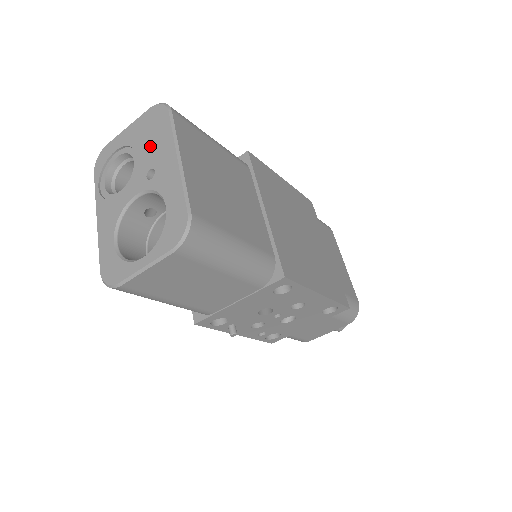
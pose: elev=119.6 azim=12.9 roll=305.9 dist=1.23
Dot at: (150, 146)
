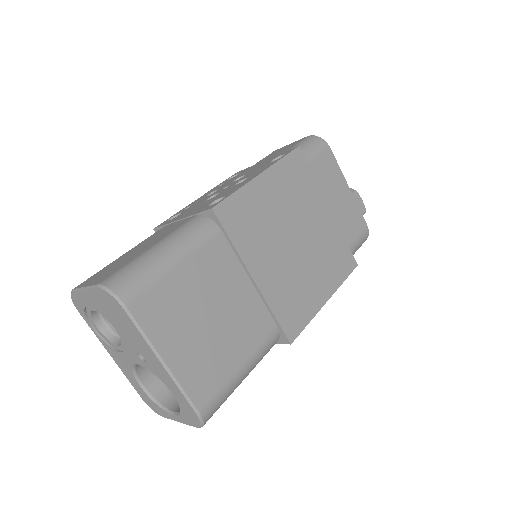
Dot at: (124, 331)
